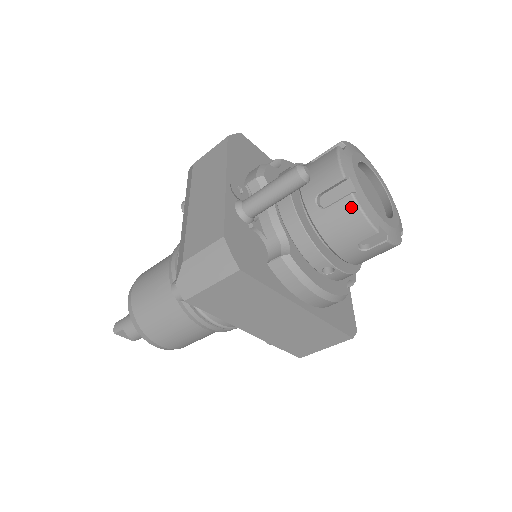
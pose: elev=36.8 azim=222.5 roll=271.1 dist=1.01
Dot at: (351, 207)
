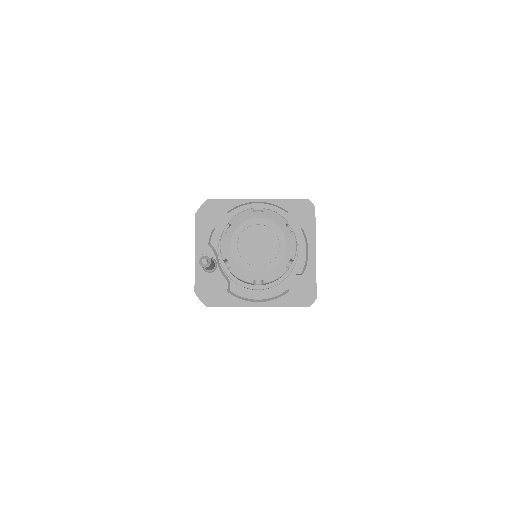
Dot at: occluded
